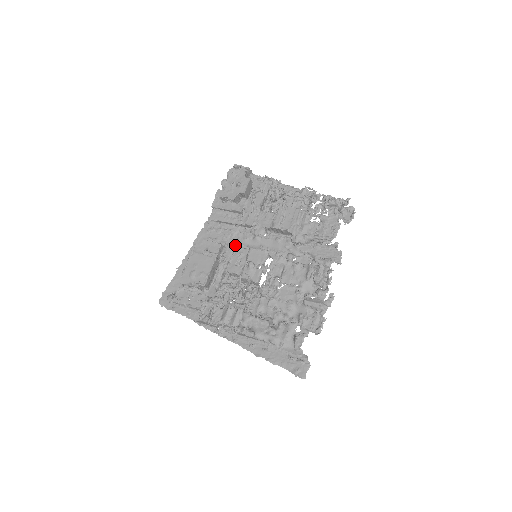
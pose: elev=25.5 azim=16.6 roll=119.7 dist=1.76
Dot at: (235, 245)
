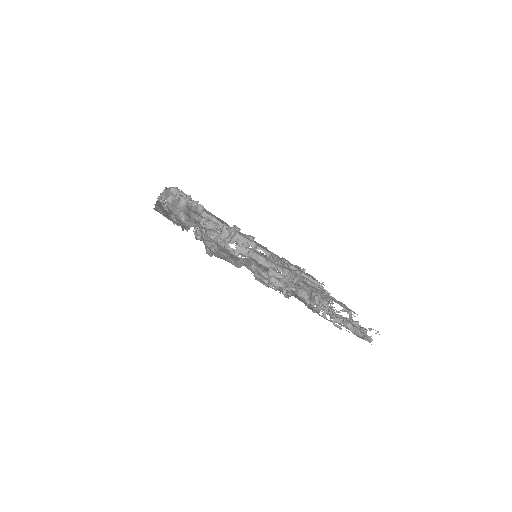
Dot at: occluded
